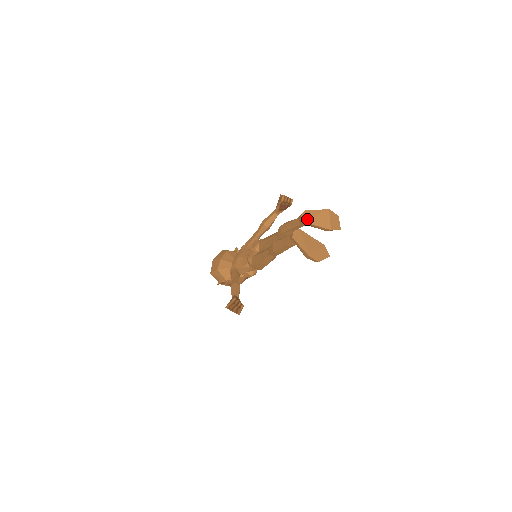
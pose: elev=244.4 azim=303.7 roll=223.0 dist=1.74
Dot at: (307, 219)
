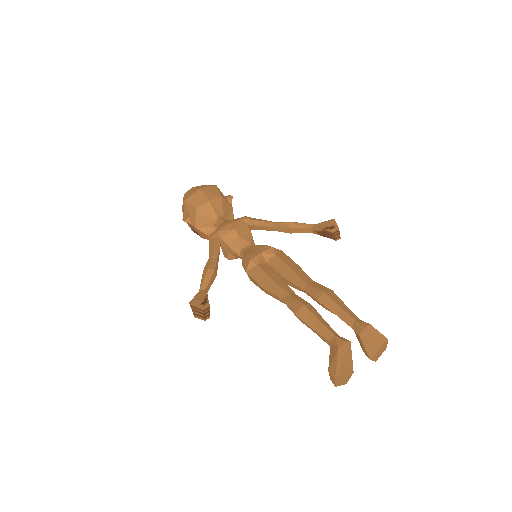
Dot at: (365, 335)
